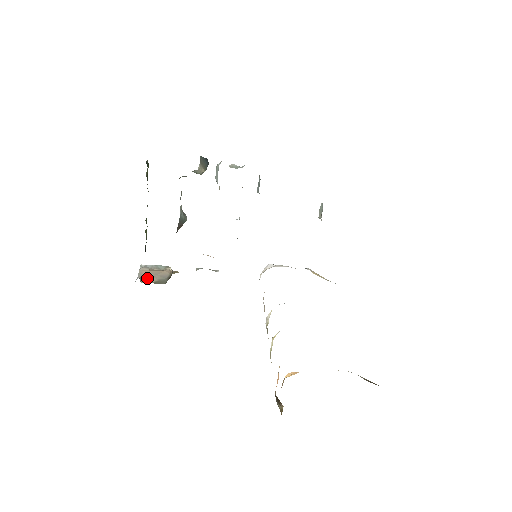
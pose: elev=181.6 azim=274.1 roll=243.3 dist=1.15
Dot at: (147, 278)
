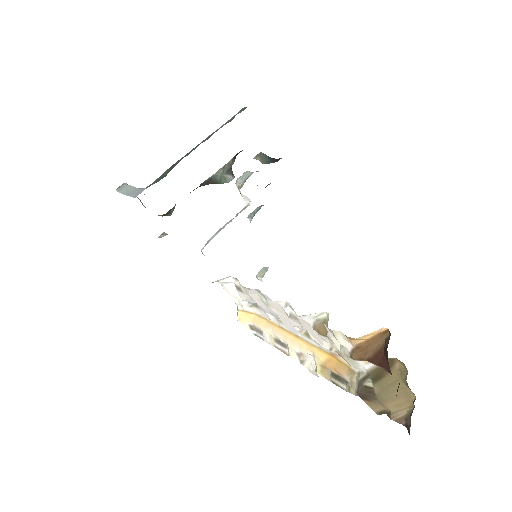
Dot at: occluded
